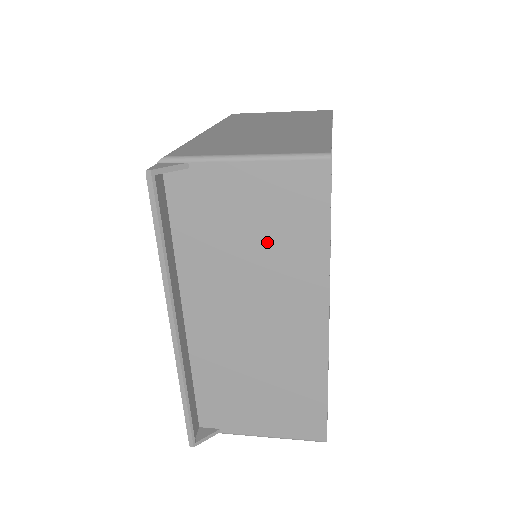
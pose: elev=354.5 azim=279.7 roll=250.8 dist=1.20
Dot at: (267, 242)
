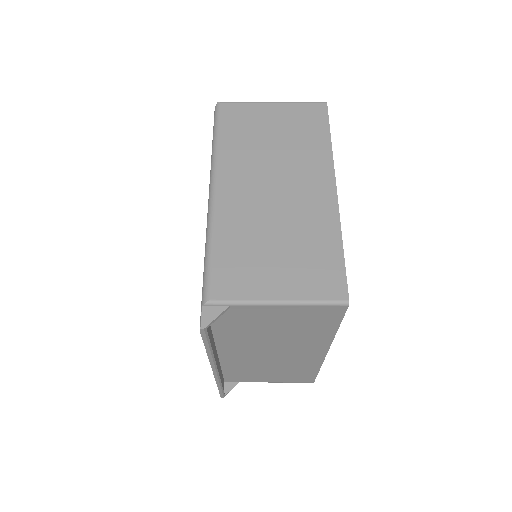
Dot at: (289, 331)
